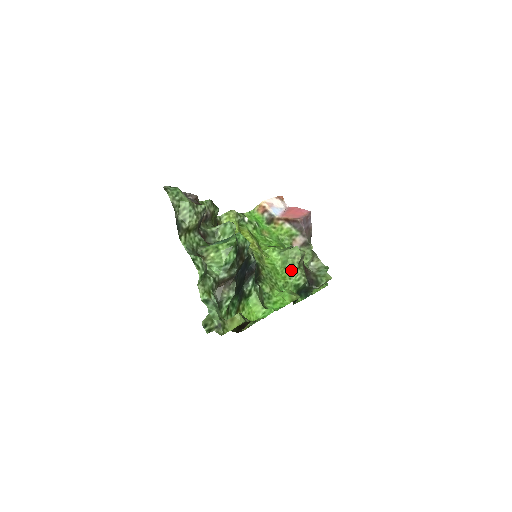
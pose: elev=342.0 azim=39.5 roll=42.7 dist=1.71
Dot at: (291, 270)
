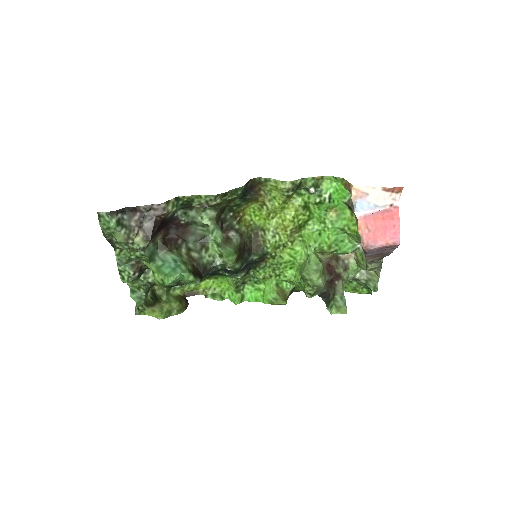
Dot at: (302, 280)
